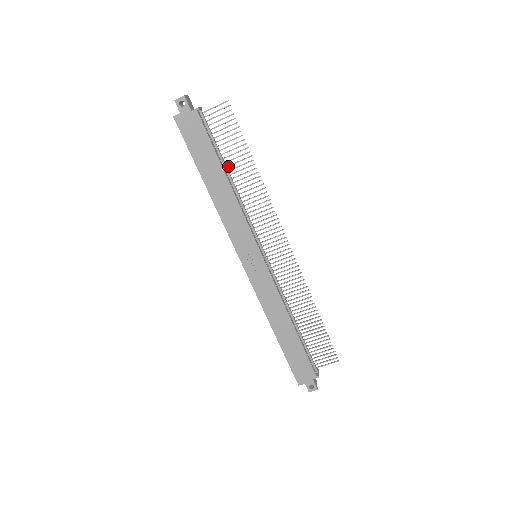
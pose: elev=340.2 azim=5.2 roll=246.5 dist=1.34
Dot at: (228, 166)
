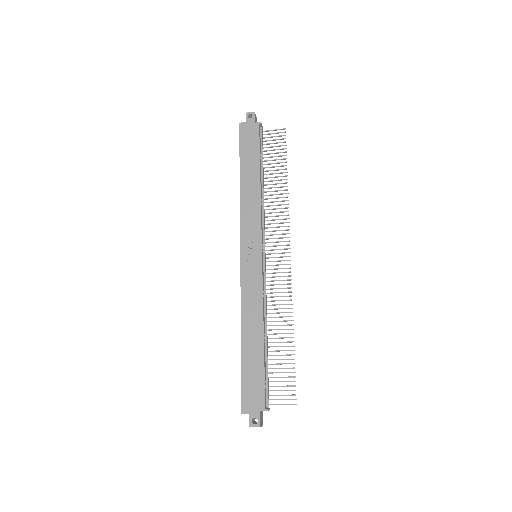
Dot at: (265, 174)
